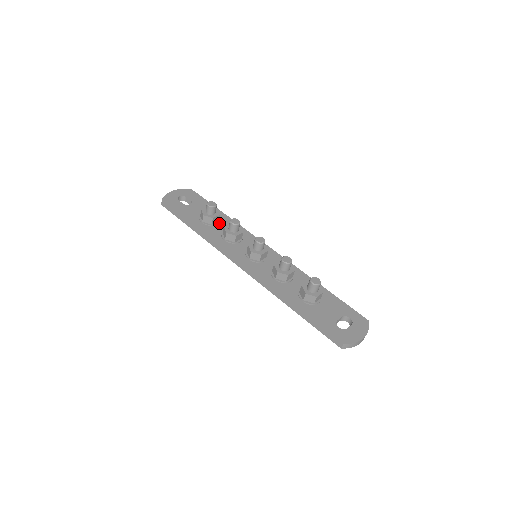
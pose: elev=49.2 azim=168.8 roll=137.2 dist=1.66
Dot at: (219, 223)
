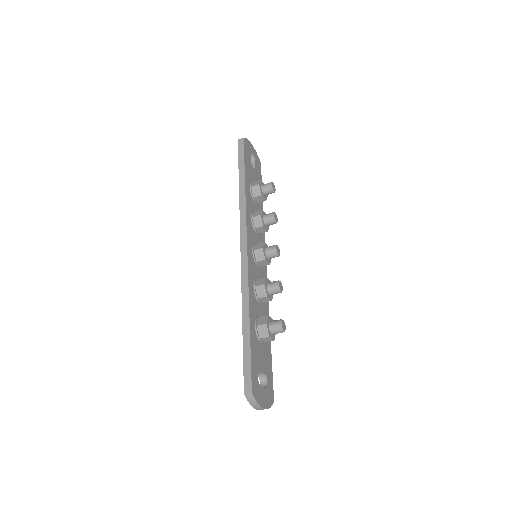
Dot at: (257, 204)
